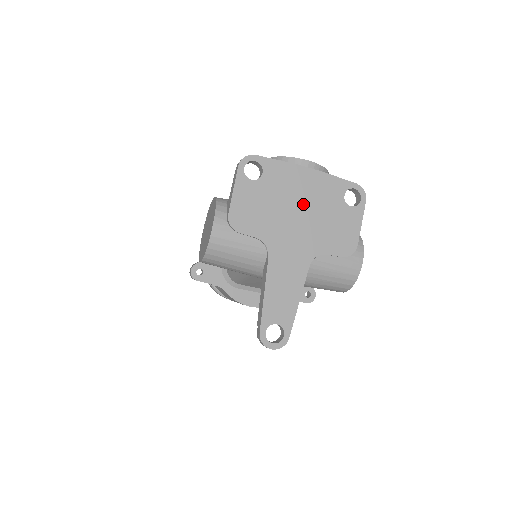
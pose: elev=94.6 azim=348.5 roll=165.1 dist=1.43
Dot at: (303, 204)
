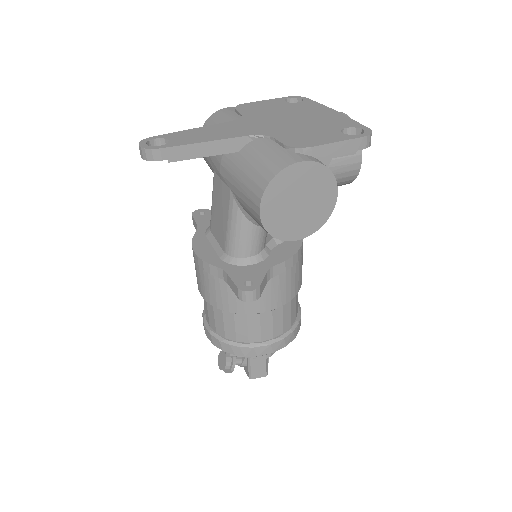
Dot at: (302, 118)
